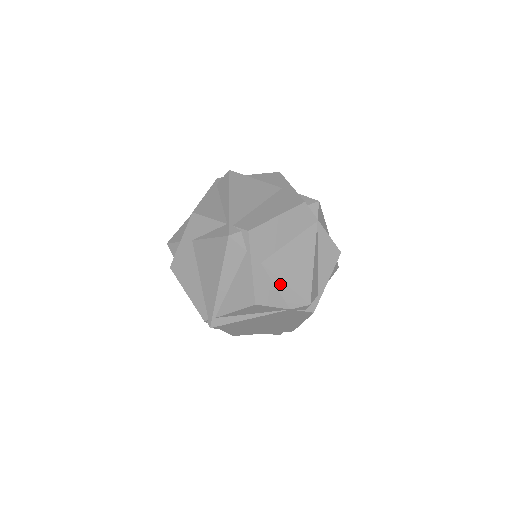
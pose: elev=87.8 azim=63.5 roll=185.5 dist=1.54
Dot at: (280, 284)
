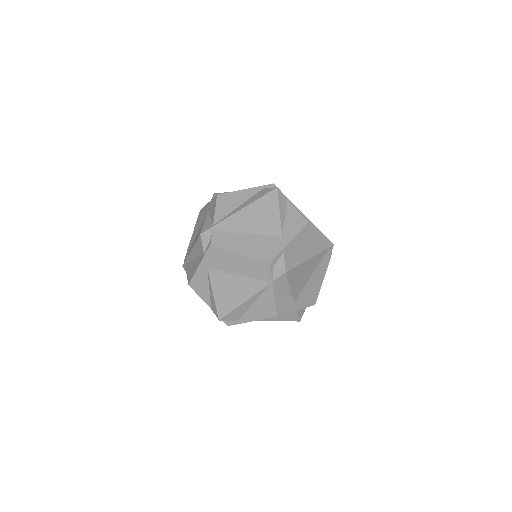
Dot at: (211, 291)
